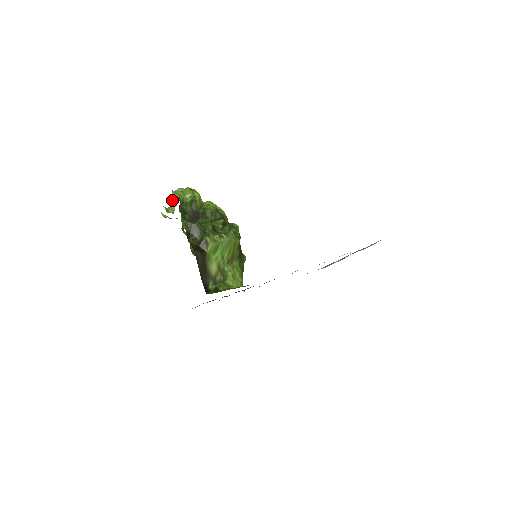
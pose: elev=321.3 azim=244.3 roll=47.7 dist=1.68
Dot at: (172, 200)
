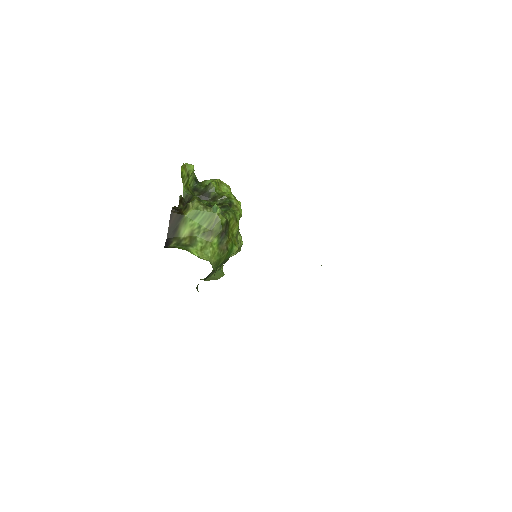
Dot at: occluded
